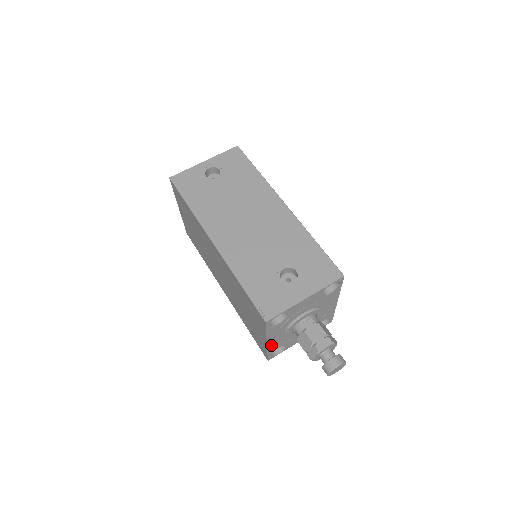
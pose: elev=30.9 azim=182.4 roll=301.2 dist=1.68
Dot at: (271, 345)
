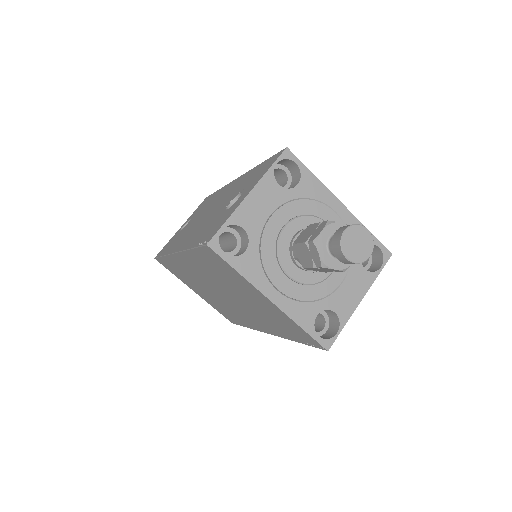
Dot at: (288, 307)
